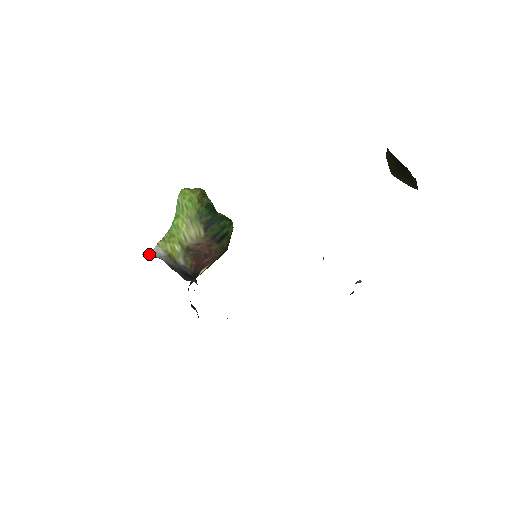
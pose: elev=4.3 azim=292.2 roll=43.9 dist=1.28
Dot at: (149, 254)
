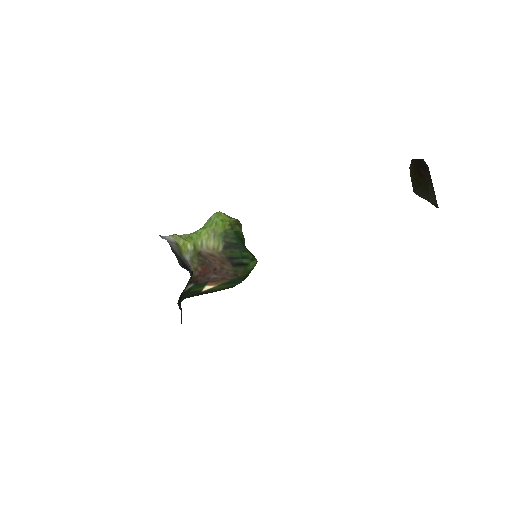
Dot at: (159, 235)
